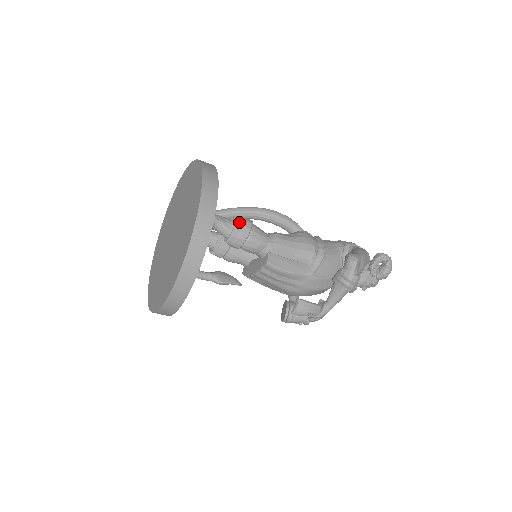
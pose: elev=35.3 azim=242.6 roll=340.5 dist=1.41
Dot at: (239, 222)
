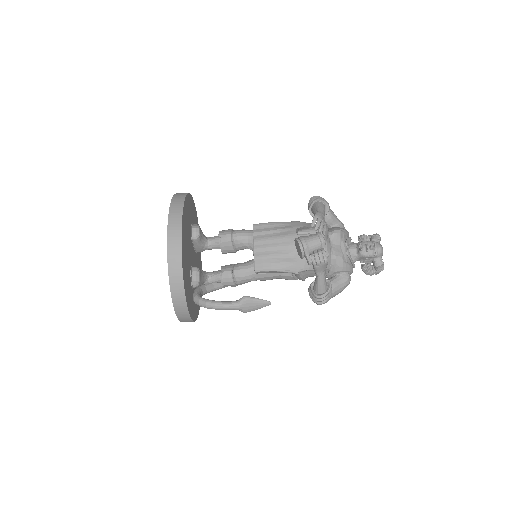
Dot at: occluded
